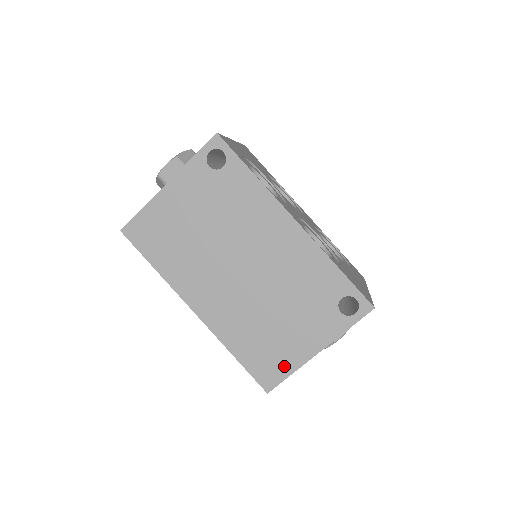
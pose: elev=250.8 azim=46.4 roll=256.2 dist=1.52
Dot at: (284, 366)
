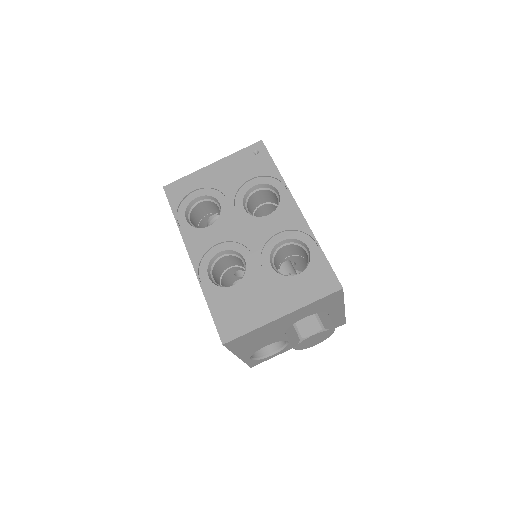
Dot at: occluded
